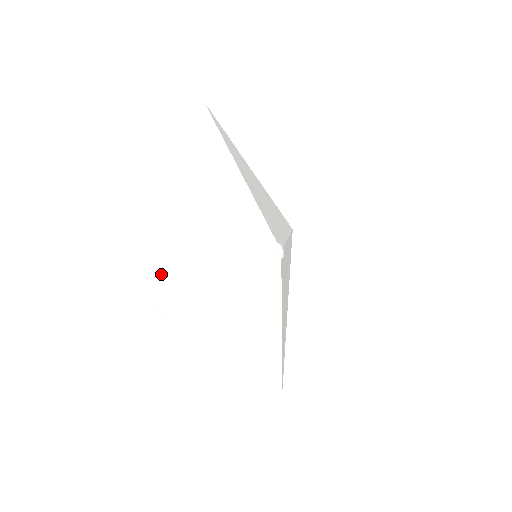
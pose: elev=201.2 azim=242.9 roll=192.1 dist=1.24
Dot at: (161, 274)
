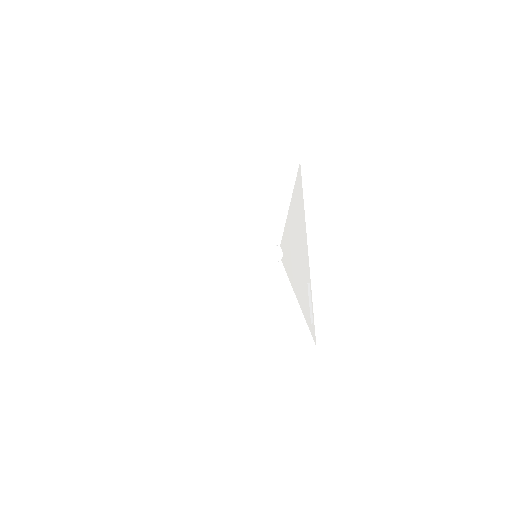
Dot at: occluded
